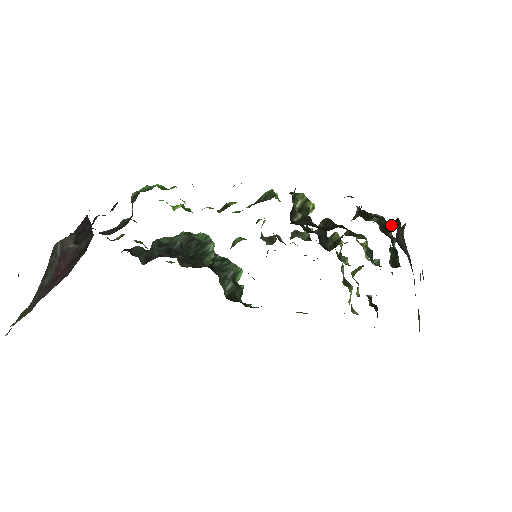
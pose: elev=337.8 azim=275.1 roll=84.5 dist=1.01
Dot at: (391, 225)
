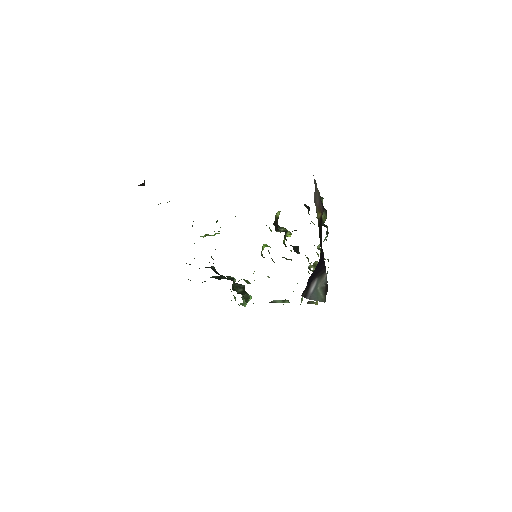
Dot at: occluded
